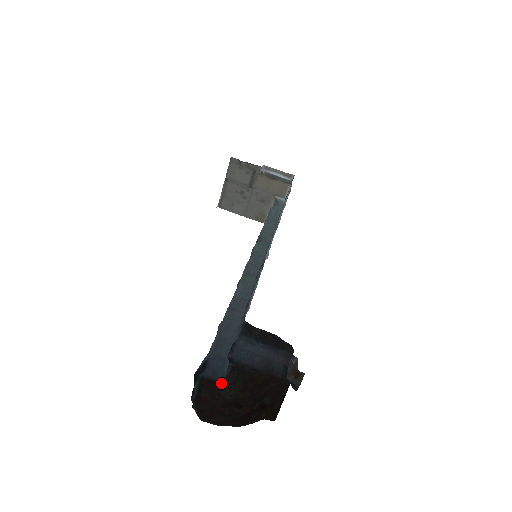
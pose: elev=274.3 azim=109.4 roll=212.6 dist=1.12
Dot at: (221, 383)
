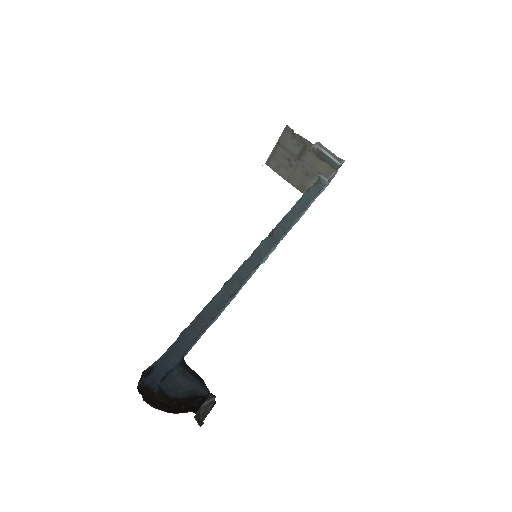
Dot at: (155, 391)
